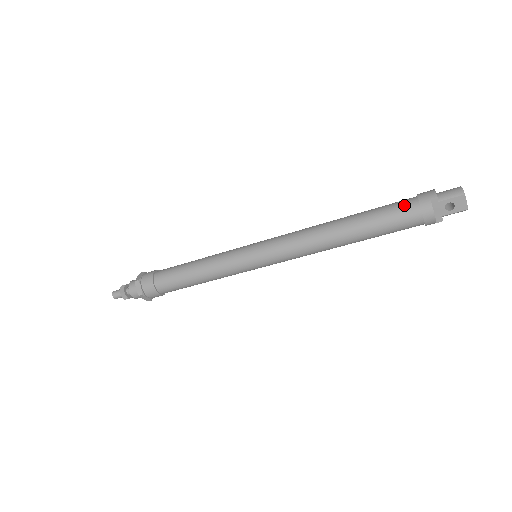
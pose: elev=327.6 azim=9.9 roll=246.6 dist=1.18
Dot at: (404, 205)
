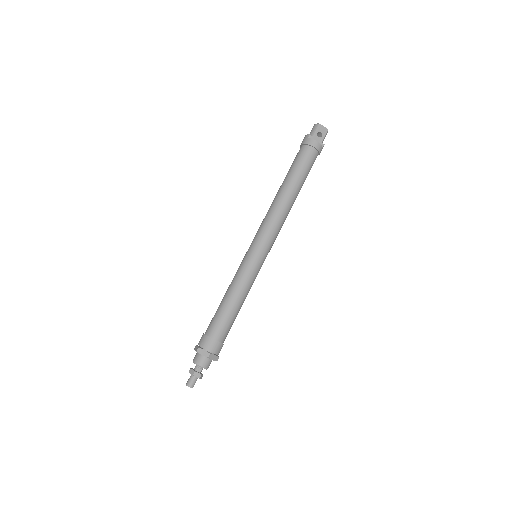
Dot at: (300, 152)
